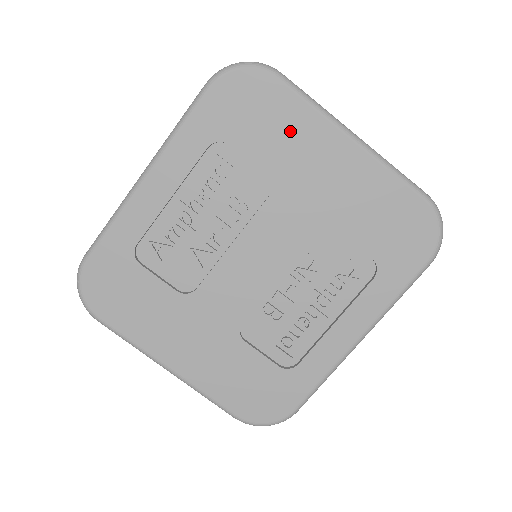
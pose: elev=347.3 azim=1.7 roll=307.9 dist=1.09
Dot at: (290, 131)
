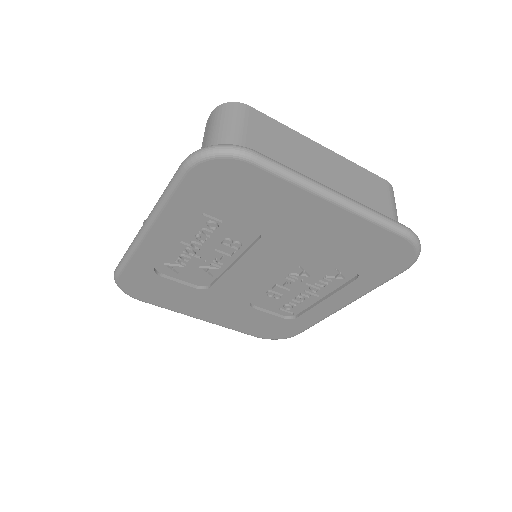
Dot at: (272, 200)
